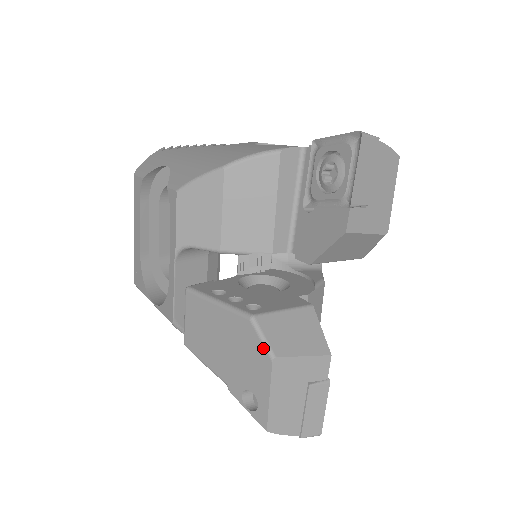
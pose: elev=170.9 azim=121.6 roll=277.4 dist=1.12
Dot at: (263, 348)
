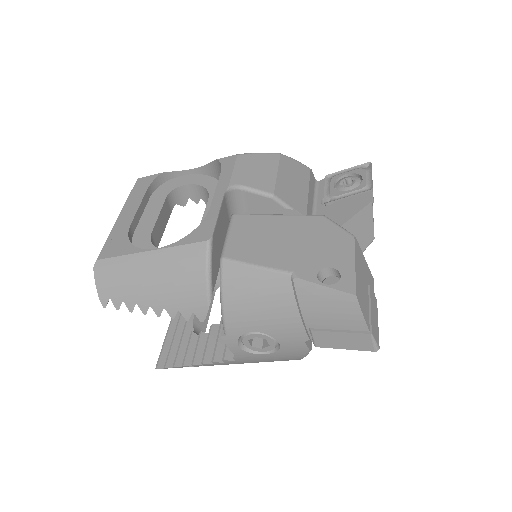
Dot at: (342, 230)
